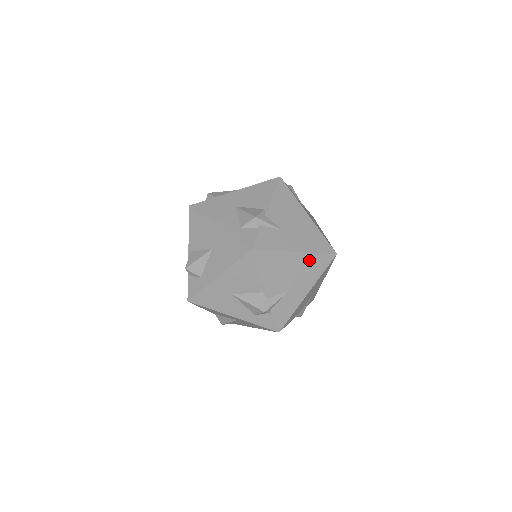
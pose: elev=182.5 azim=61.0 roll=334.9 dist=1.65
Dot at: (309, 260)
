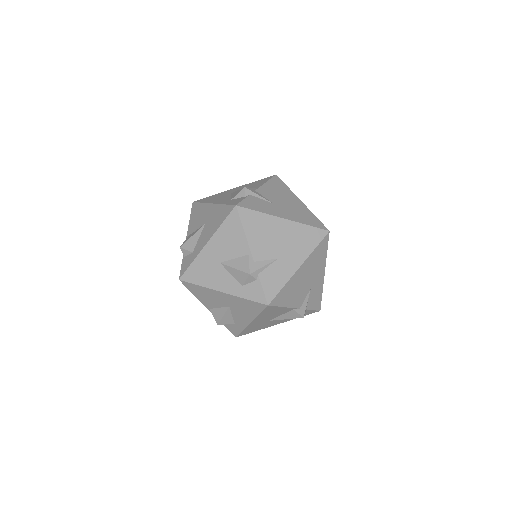
Dot at: (299, 230)
